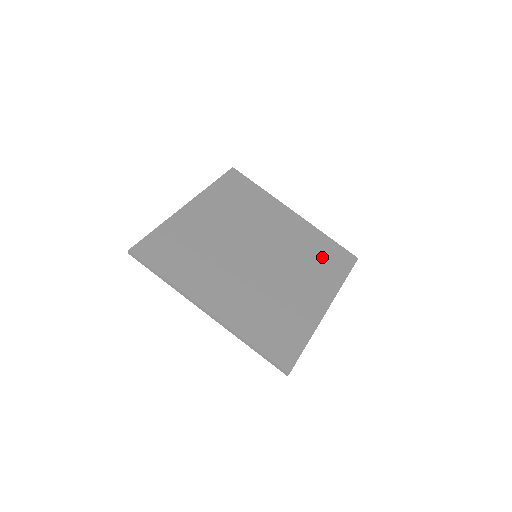
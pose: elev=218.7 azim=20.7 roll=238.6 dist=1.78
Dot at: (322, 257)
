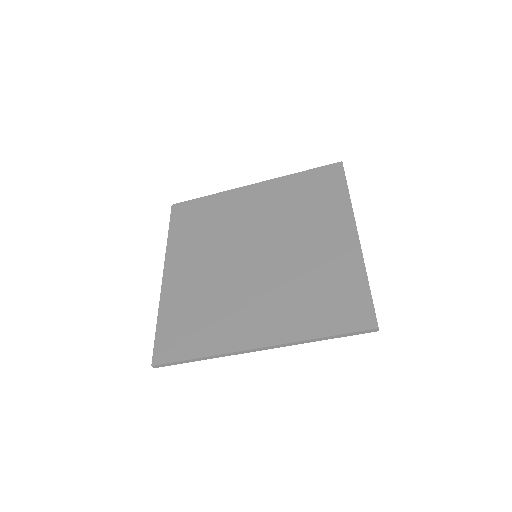
Dot at: (325, 296)
